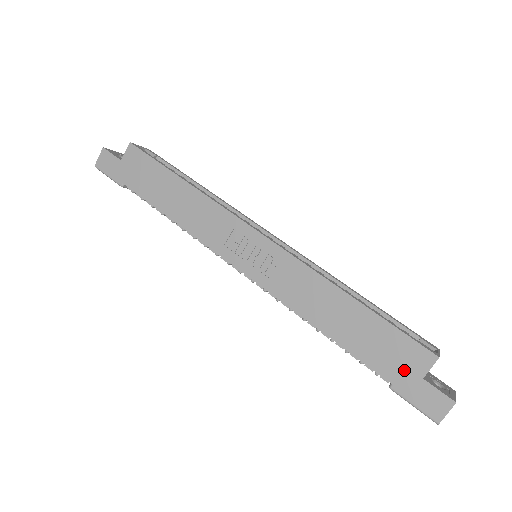
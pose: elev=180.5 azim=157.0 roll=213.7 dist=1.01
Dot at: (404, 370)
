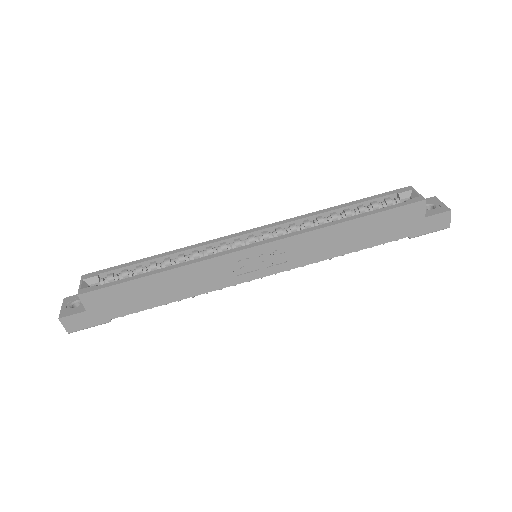
Dot at: (412, 224)
